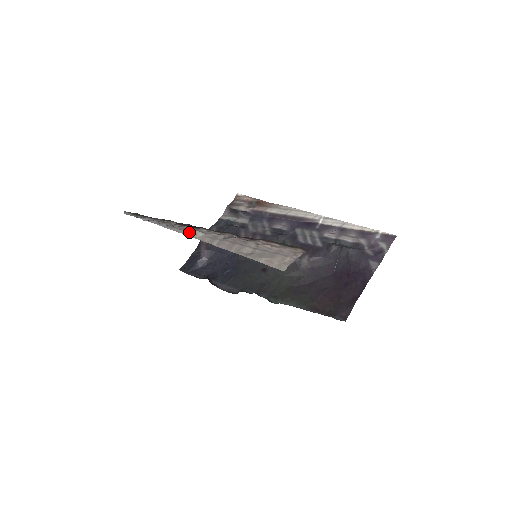
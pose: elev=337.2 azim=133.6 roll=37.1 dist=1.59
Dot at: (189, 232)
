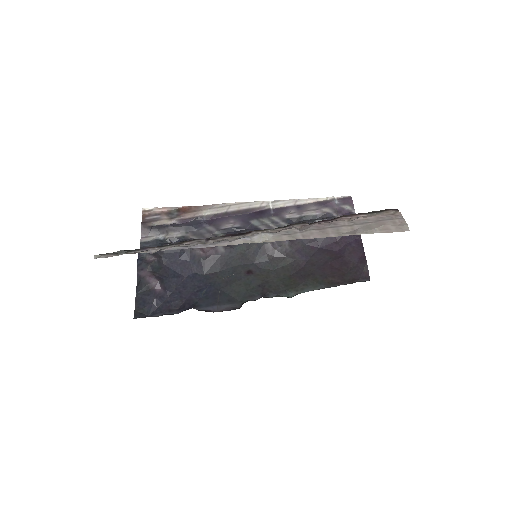
Dot at: (249, 239)
